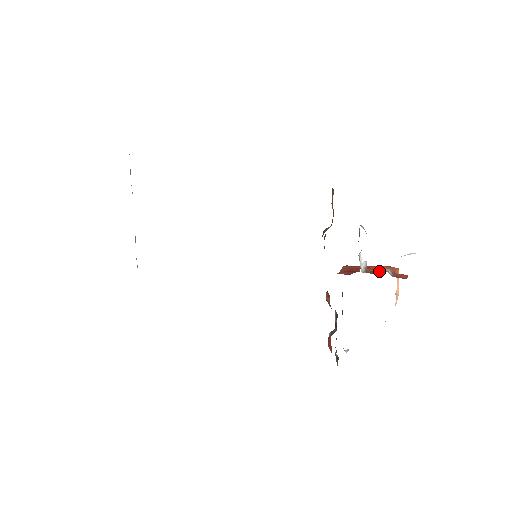
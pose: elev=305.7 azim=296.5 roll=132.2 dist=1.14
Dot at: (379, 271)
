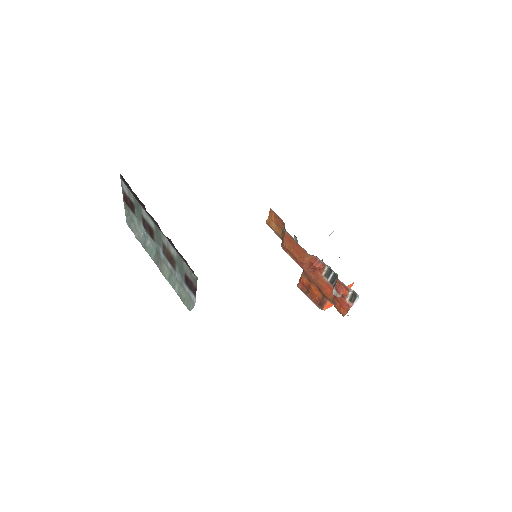
Dot at: occluded
